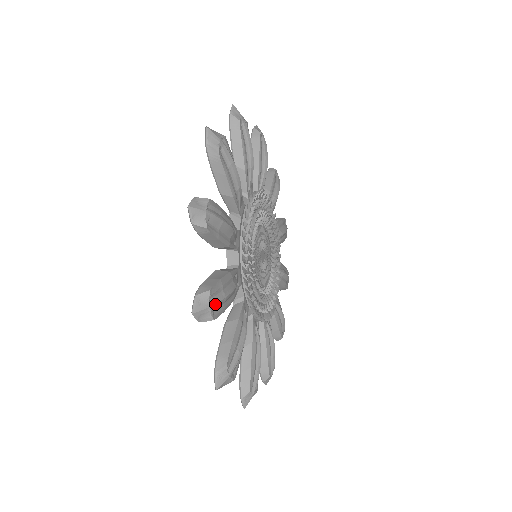
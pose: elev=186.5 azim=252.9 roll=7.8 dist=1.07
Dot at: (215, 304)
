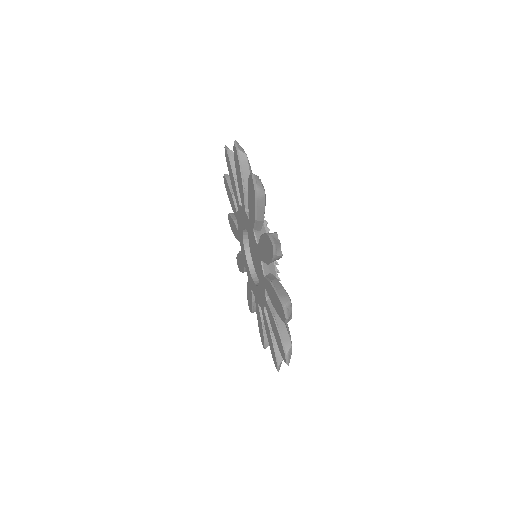
Dot at: occluded
